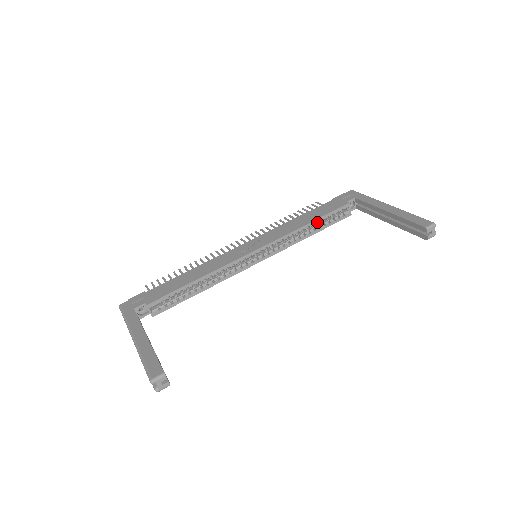
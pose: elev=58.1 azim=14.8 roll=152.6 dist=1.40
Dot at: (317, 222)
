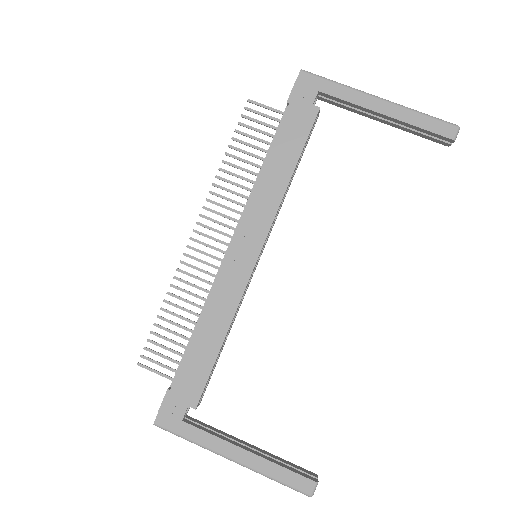
Dot at: (297, 163)
